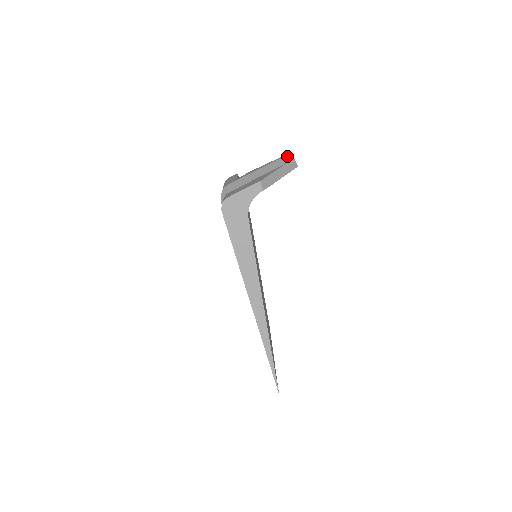
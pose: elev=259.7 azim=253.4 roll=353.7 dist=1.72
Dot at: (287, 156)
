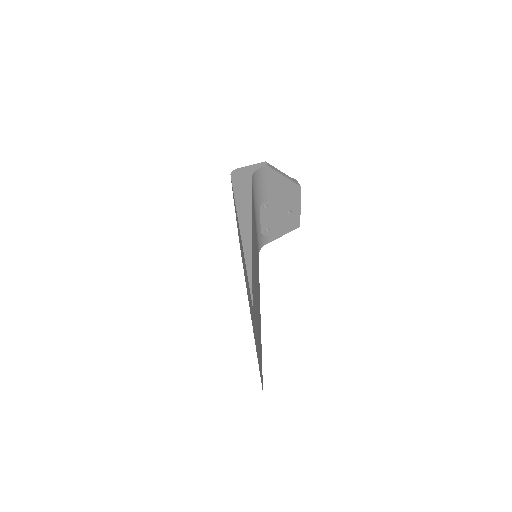
Dot at: occluded
